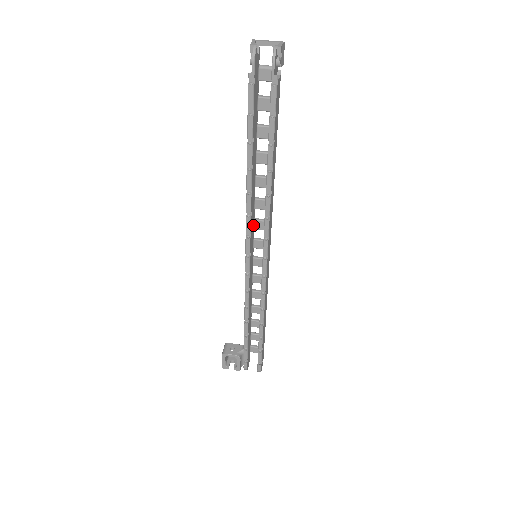
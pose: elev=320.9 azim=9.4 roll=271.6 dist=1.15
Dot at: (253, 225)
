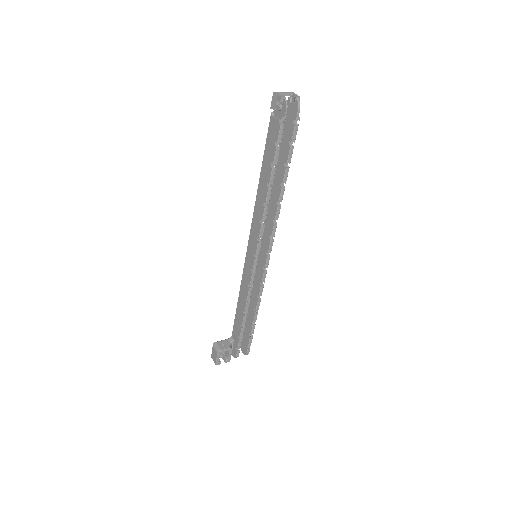
Dot at: occluded
